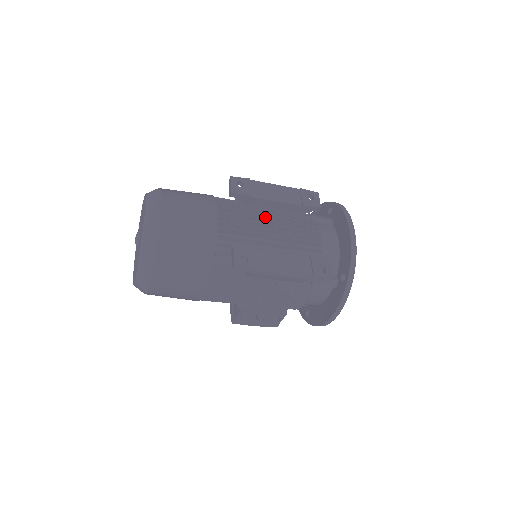
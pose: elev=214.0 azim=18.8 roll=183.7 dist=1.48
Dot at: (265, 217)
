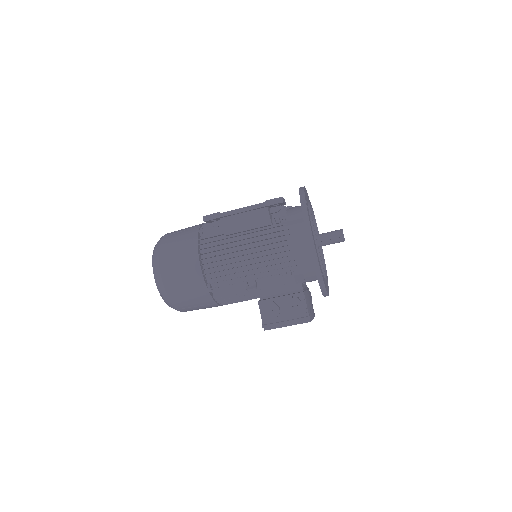
Dot at: occluded
